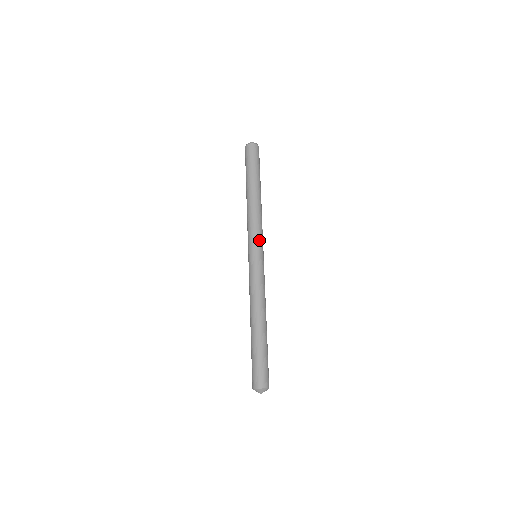
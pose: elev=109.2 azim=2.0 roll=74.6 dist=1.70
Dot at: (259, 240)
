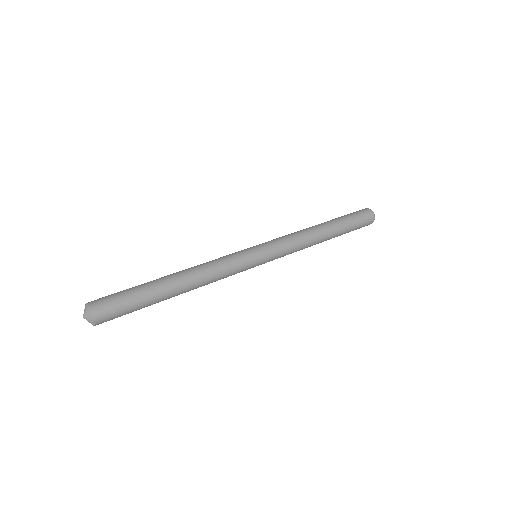
Dot at: (277, 252)
